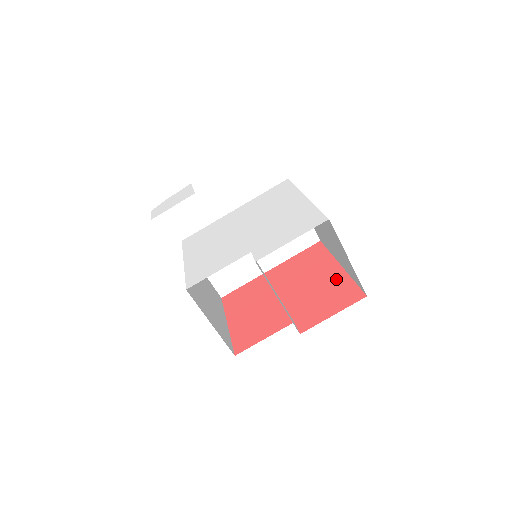
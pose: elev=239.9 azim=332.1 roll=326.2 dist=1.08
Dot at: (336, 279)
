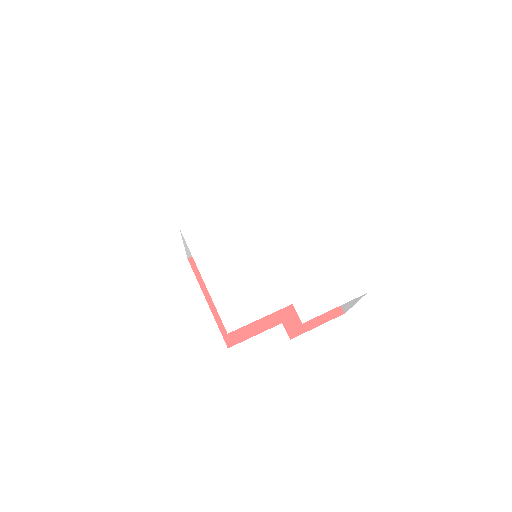
Dot at: occluded
